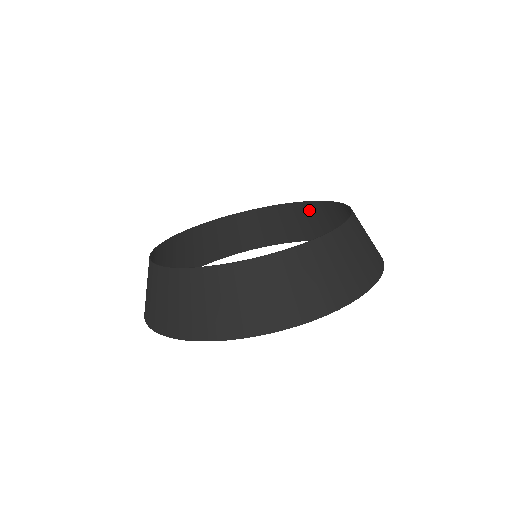
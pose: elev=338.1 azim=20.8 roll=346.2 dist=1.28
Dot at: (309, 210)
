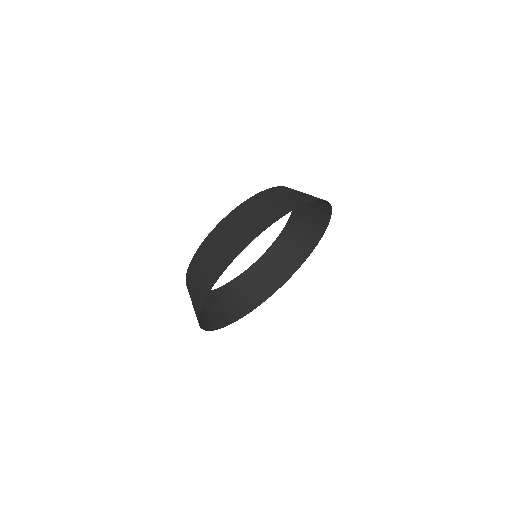
Dot at: (272, 255)
